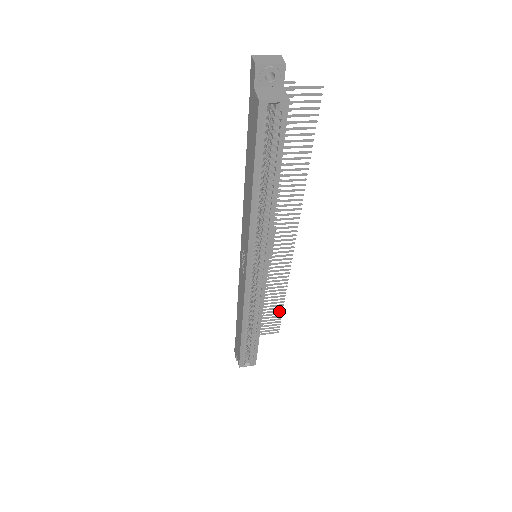
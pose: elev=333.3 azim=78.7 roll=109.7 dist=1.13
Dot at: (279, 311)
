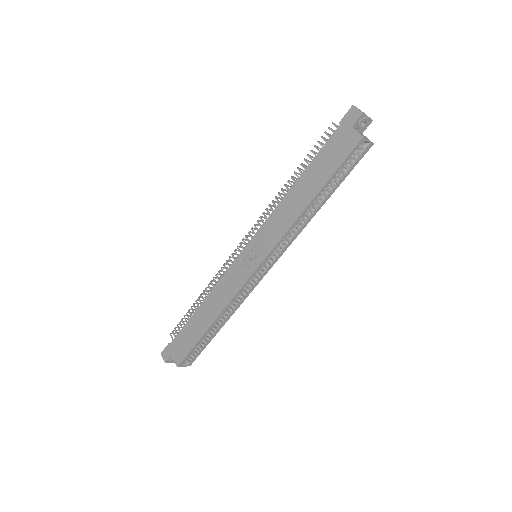
Dot at: occluded
